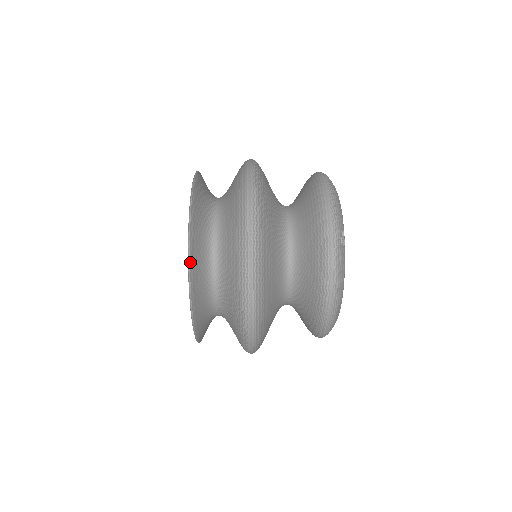
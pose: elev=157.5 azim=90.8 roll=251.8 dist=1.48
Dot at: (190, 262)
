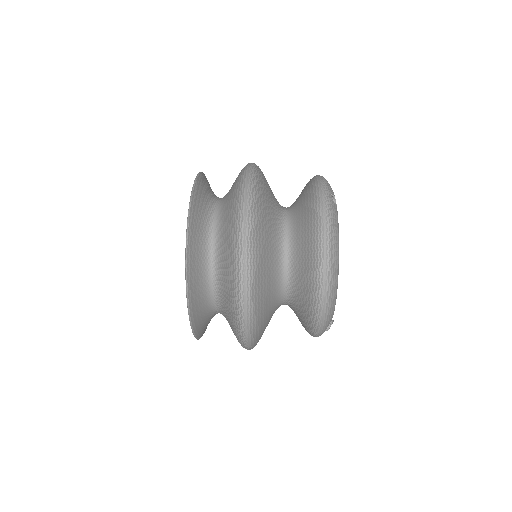
Dot at: (191, 202)
